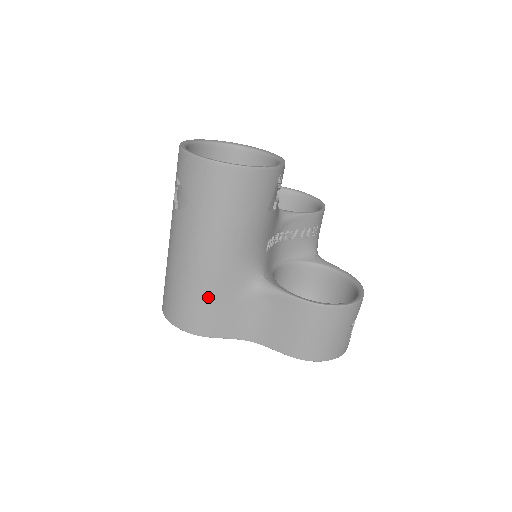
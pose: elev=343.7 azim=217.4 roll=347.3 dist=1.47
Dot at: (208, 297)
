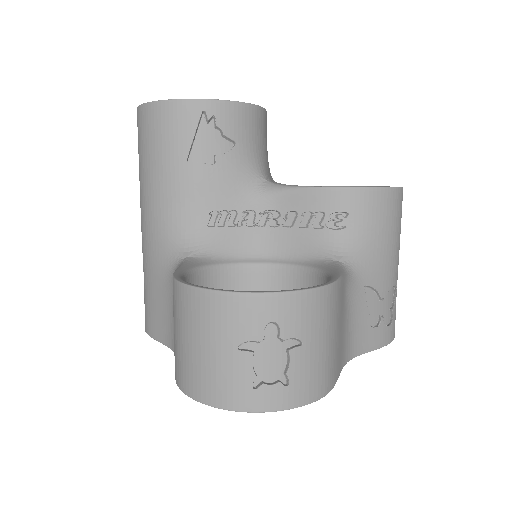
Dot at: (147, 279)
